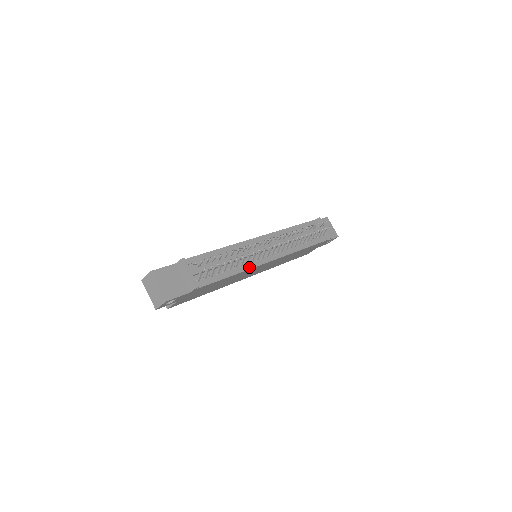
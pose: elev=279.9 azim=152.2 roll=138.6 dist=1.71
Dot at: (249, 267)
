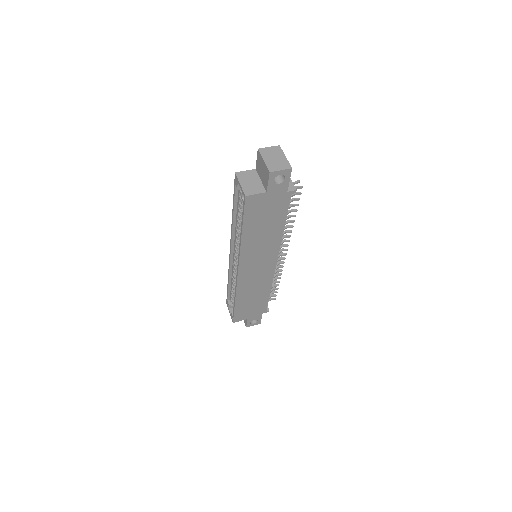
Dot at: (280, 241)
